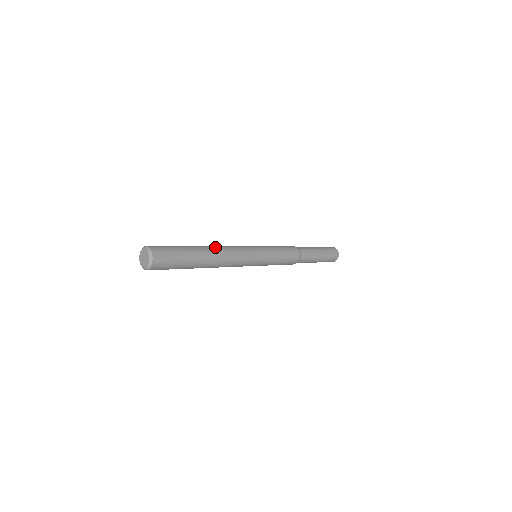
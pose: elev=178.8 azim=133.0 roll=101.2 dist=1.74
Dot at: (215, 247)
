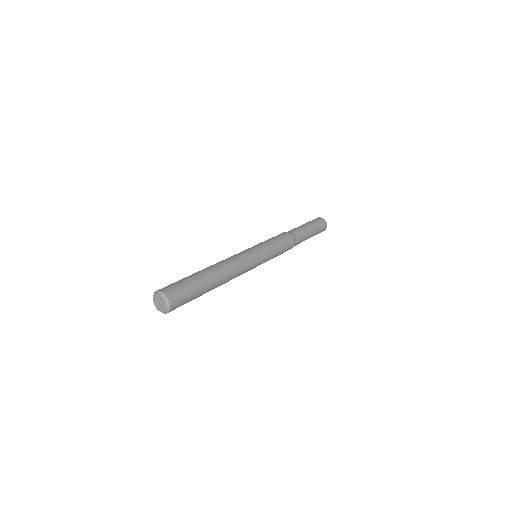
Dot at: (216, 264)
